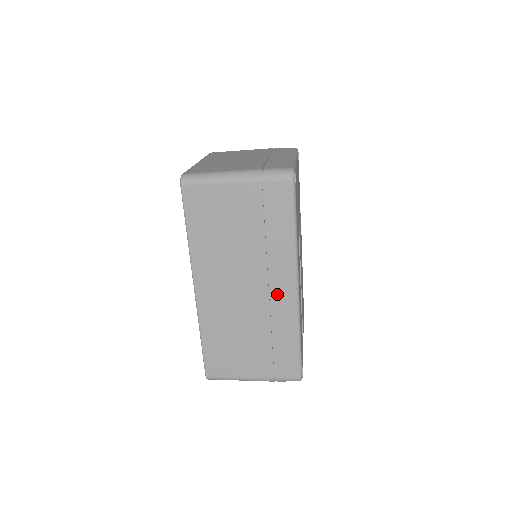
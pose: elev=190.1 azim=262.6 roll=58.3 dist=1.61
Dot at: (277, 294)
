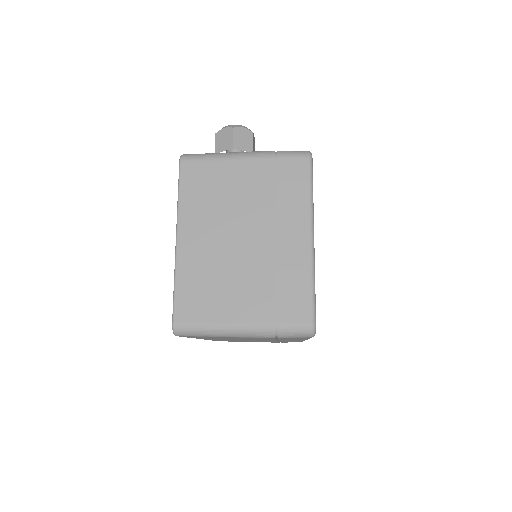
Dot at: occluded
